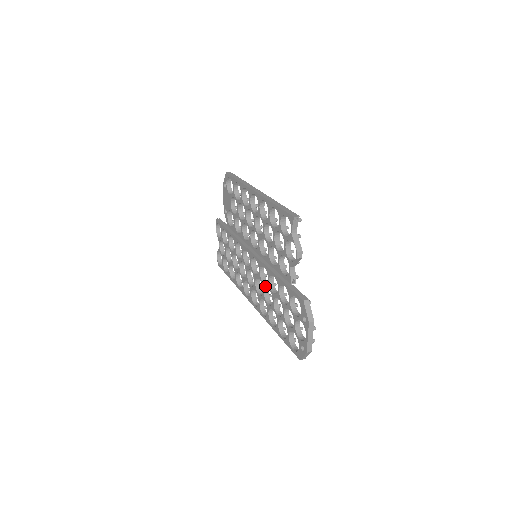
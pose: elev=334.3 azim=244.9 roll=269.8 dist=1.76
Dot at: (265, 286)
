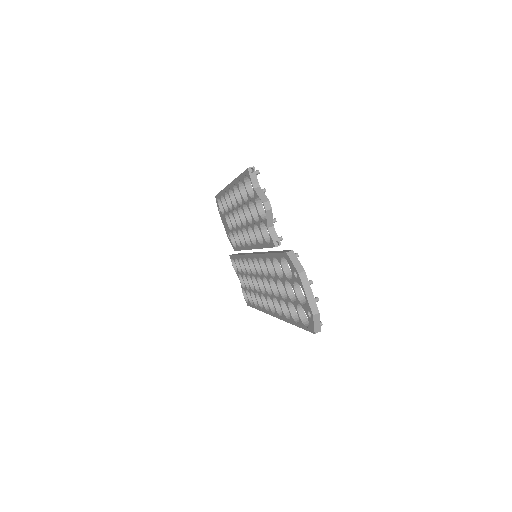
Dot at: (268, 279)
